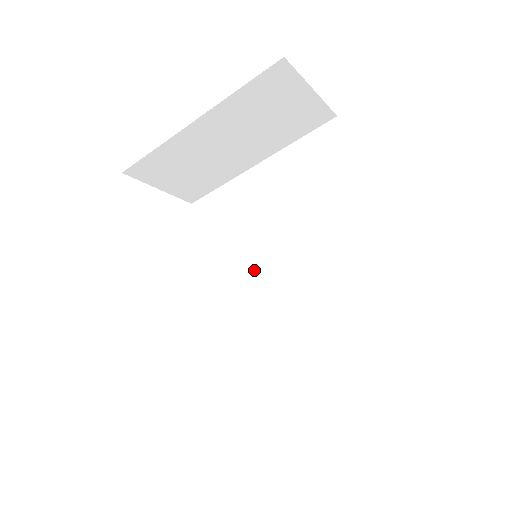
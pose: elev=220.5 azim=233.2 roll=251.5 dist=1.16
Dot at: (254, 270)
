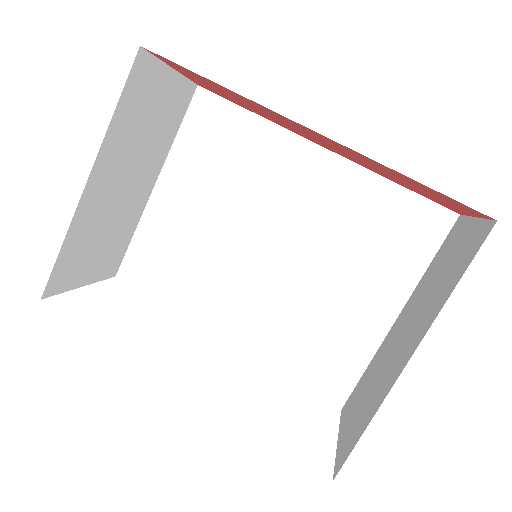
Dot at: (242, 277)
